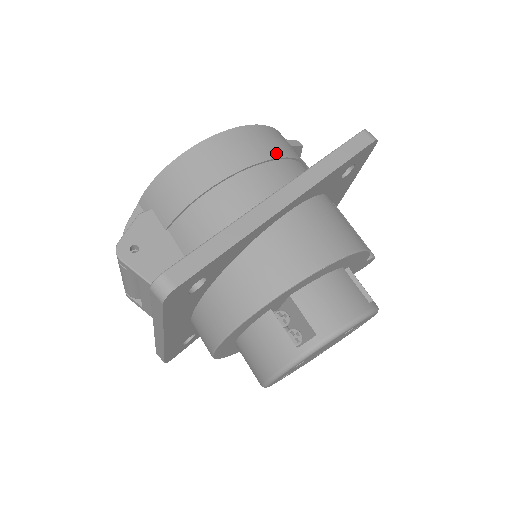
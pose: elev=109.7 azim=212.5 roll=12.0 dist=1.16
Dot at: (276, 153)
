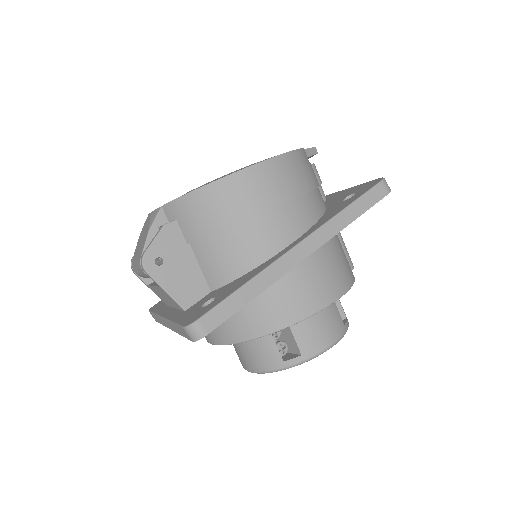
Dot at: (301, 189)
